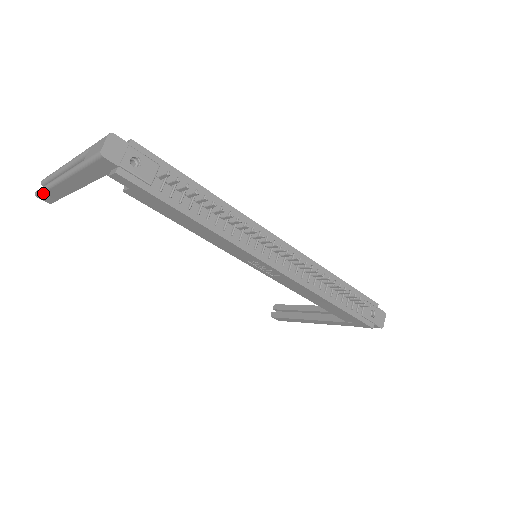
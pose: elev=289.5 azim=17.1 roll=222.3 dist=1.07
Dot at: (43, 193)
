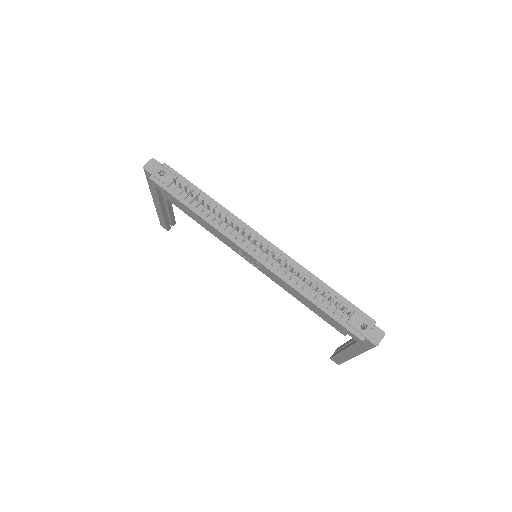
Dot at: (159, 220)
